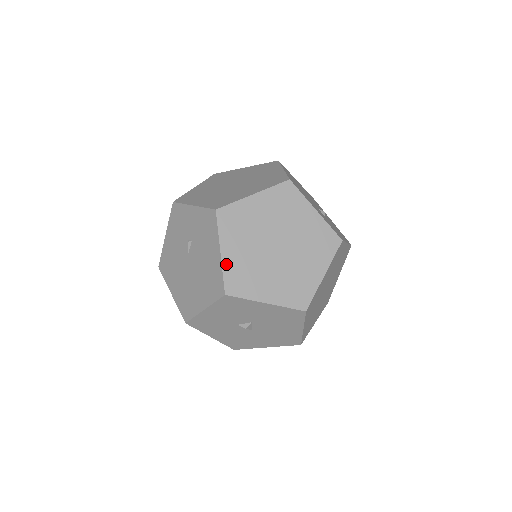
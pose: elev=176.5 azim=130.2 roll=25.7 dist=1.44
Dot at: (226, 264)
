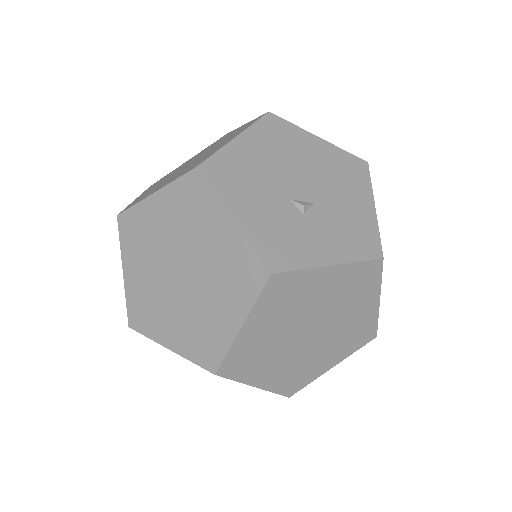
Dot at: (128, 288)
